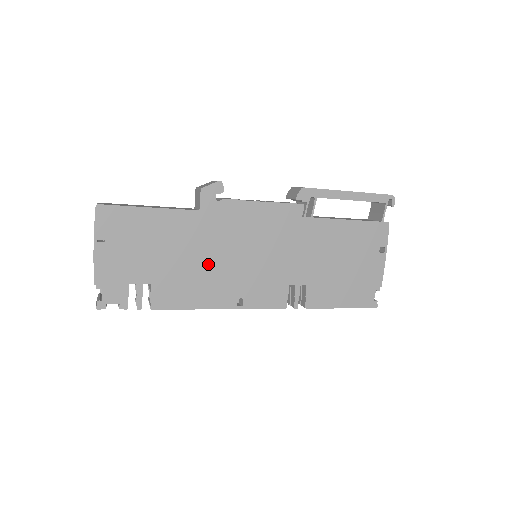
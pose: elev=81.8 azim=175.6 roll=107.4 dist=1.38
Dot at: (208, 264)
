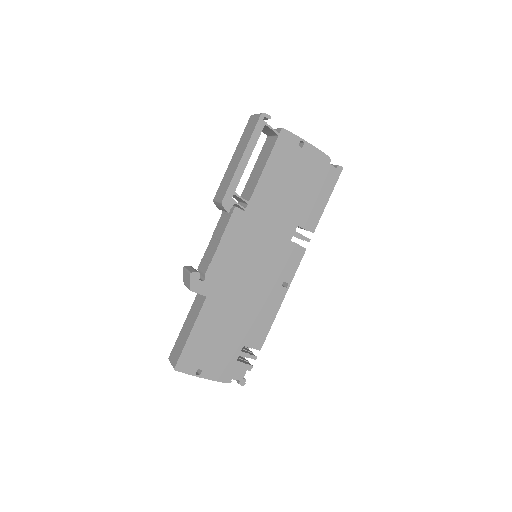
Dot at: (248, 301)
